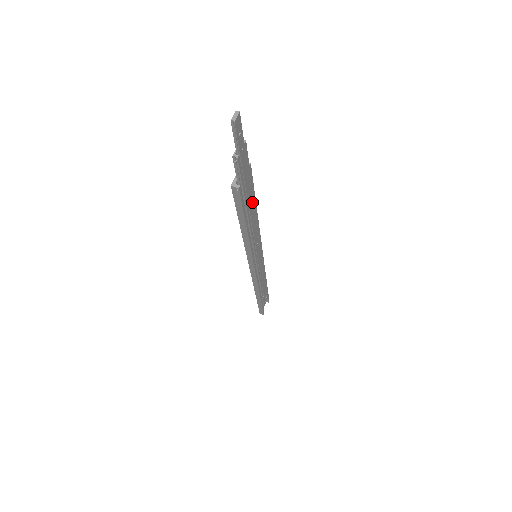
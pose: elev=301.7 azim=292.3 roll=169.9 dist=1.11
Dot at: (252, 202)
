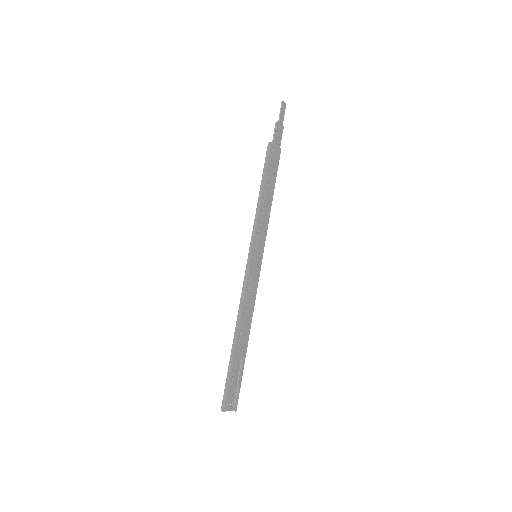
Dot at: (273, 176)
